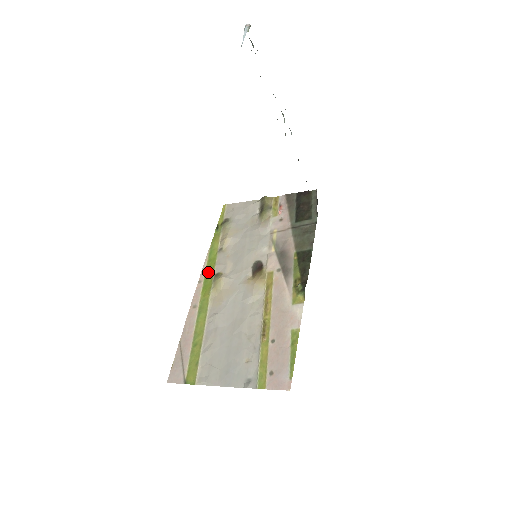
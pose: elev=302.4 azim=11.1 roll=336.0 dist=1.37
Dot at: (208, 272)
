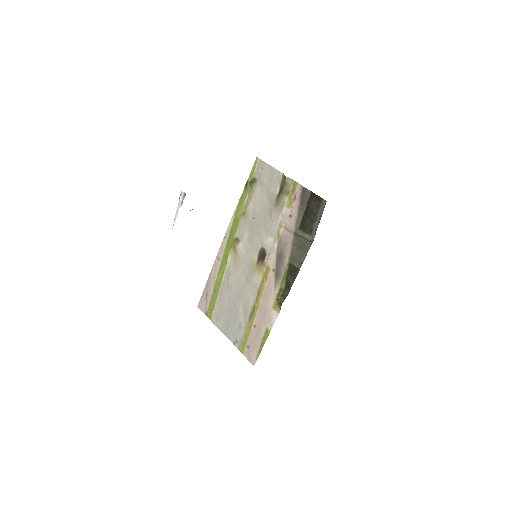
Dot at: (232, 232)
